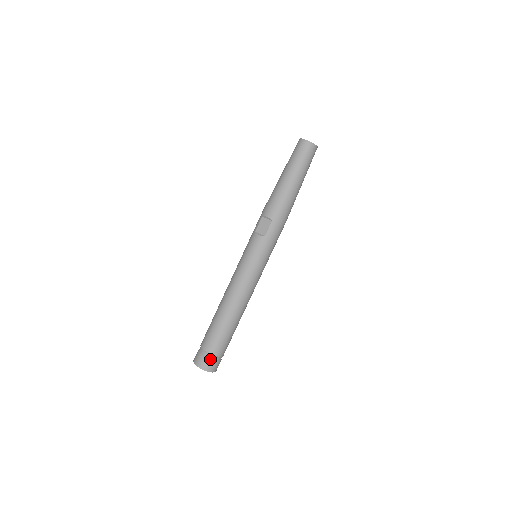
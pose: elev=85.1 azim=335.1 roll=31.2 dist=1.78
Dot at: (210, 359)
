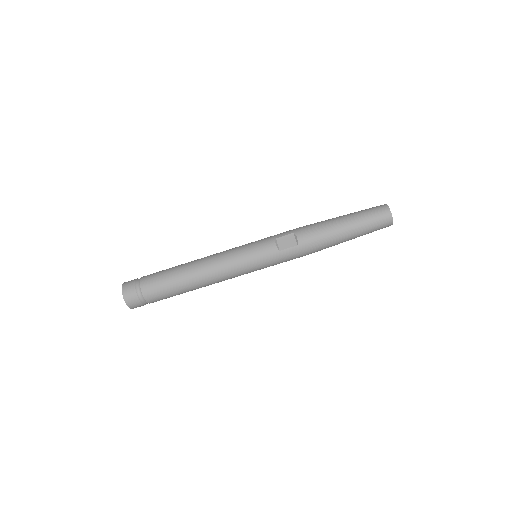
Dot at: (138, 297)
